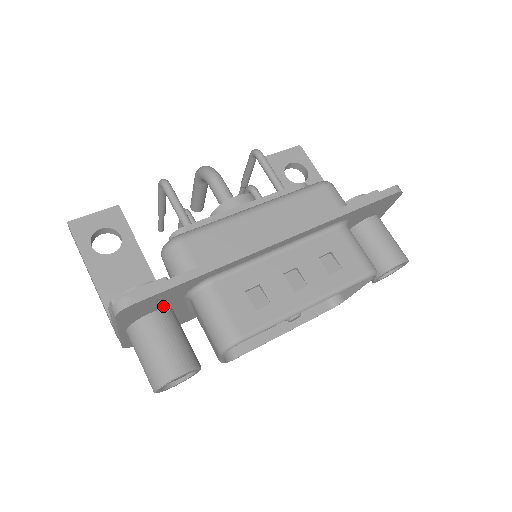
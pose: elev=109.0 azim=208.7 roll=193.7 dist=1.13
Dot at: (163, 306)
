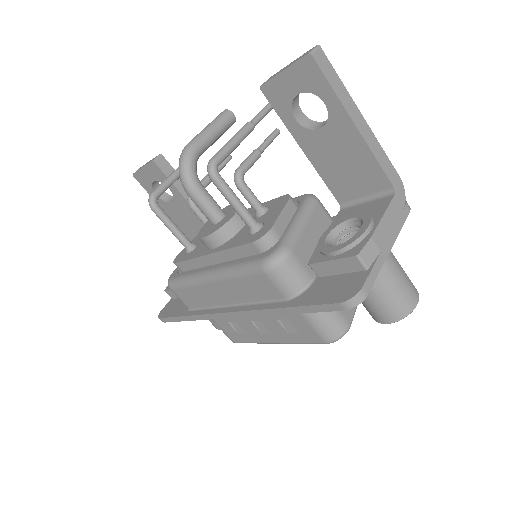
Dot at: occluded
